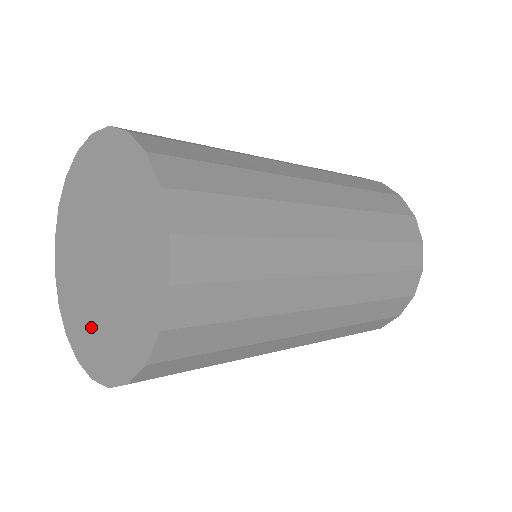
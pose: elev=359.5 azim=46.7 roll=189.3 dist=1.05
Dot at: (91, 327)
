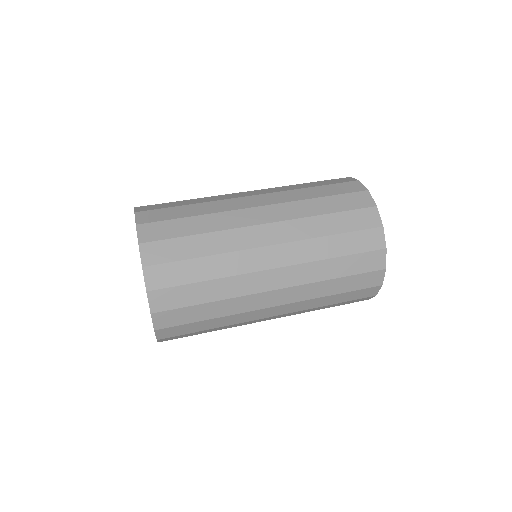
Dot at: occluded
